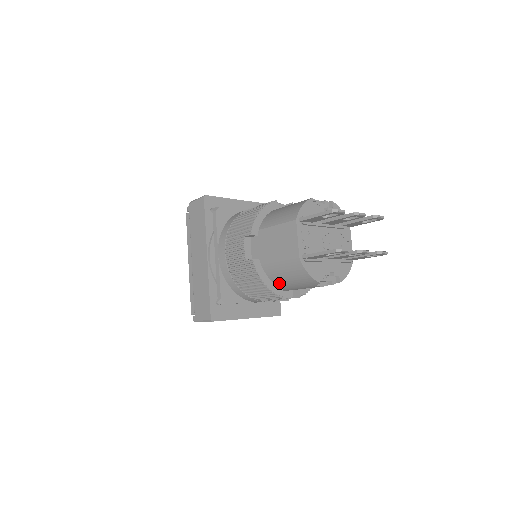
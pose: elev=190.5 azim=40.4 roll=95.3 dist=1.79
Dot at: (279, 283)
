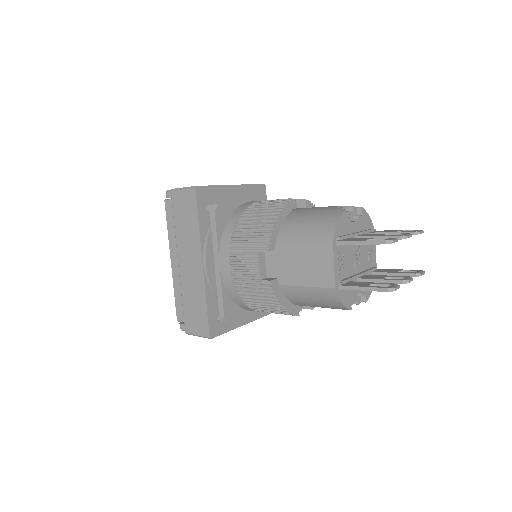
Dot at: (297, 303)
